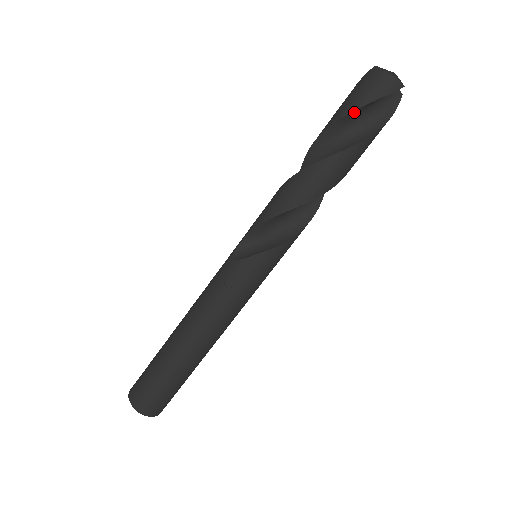
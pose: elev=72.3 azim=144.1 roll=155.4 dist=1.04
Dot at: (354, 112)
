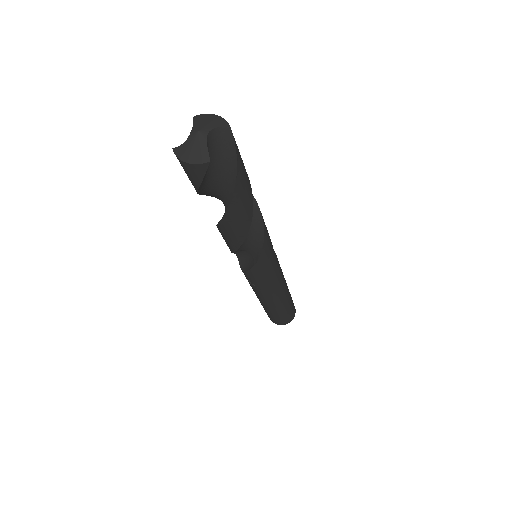
Dot at: (200, 188)
